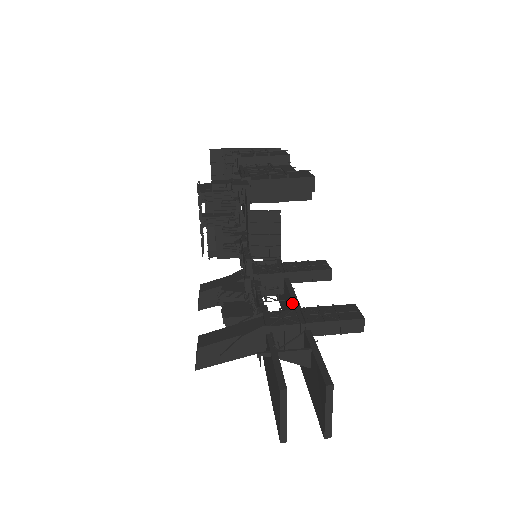
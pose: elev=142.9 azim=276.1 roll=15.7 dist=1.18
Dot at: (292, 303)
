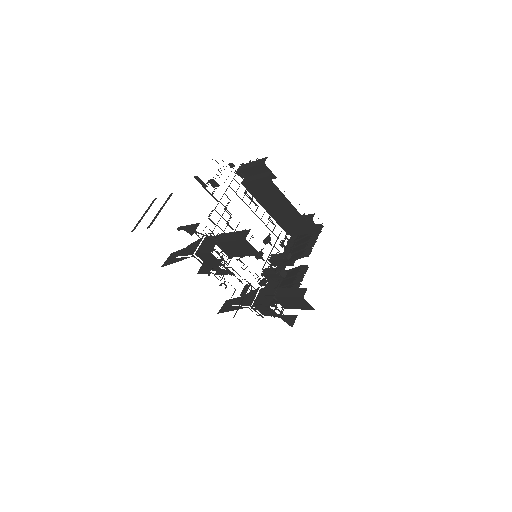
Dot at: occluded
